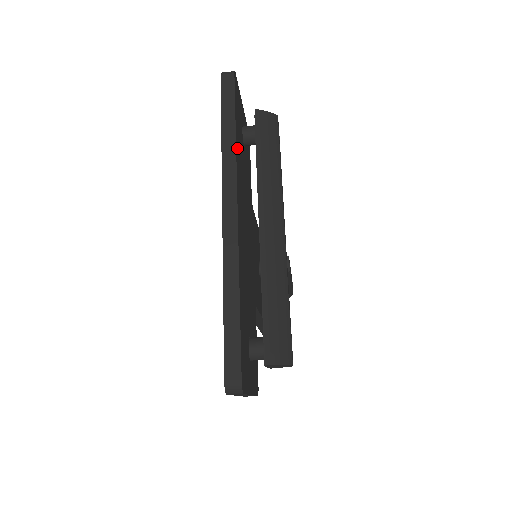
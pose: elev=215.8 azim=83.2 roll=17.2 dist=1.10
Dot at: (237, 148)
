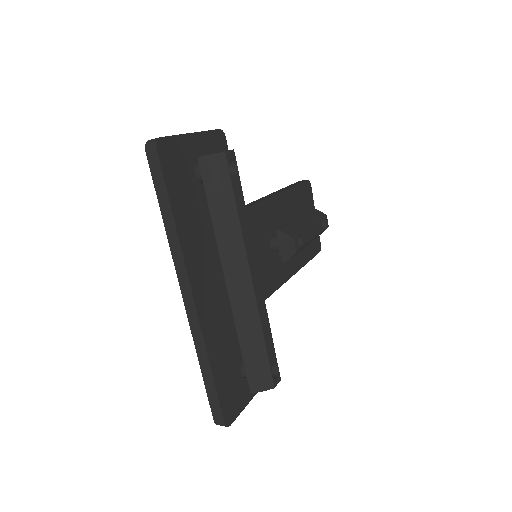
Dot at: (182, 229)
